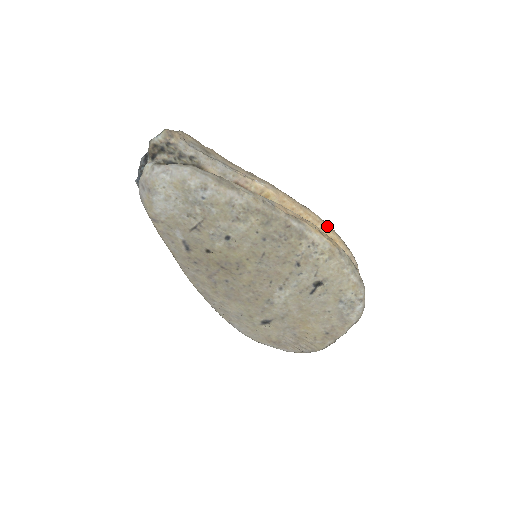
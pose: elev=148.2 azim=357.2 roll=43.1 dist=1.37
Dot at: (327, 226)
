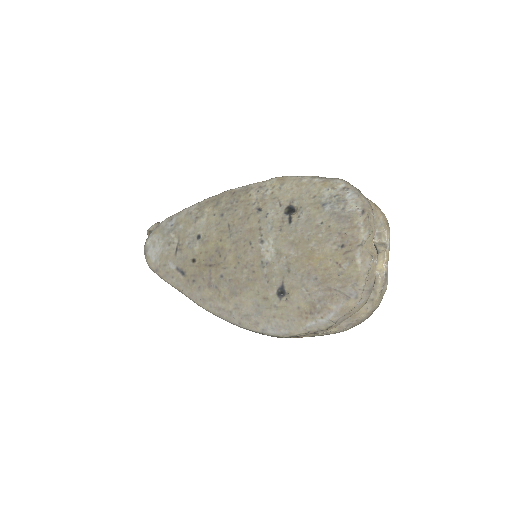
Dot at: occluded
